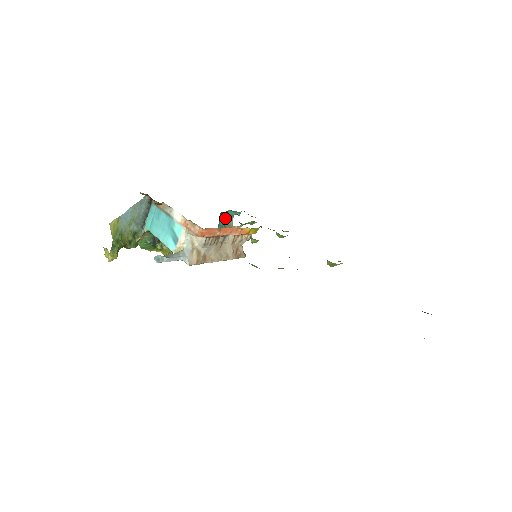
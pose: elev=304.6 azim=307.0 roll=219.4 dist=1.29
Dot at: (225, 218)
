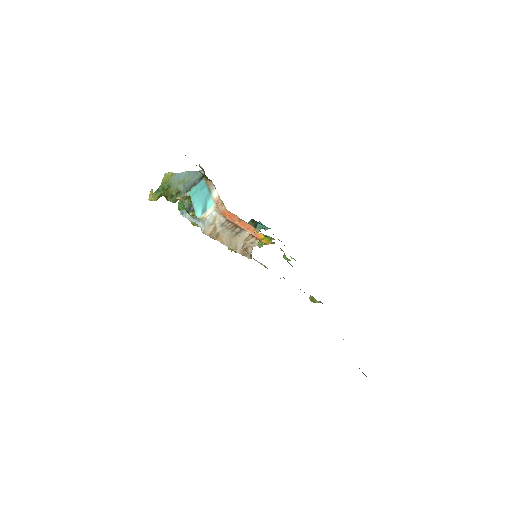
Dot at: (253, 226)
